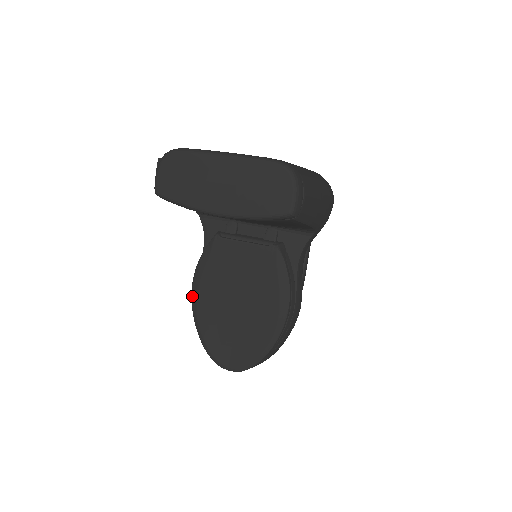
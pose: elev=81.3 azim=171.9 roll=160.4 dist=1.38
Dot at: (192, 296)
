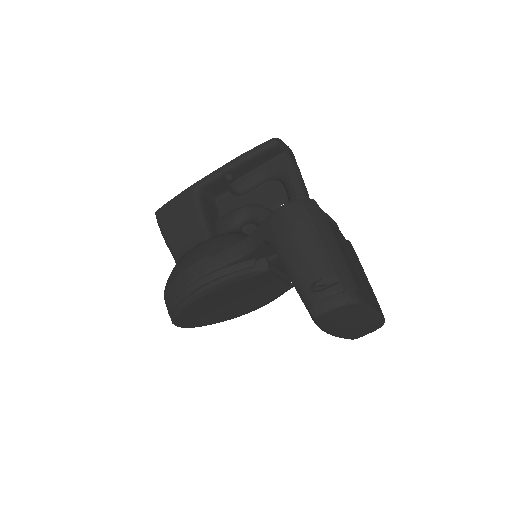
Dot at: (202, 293)
